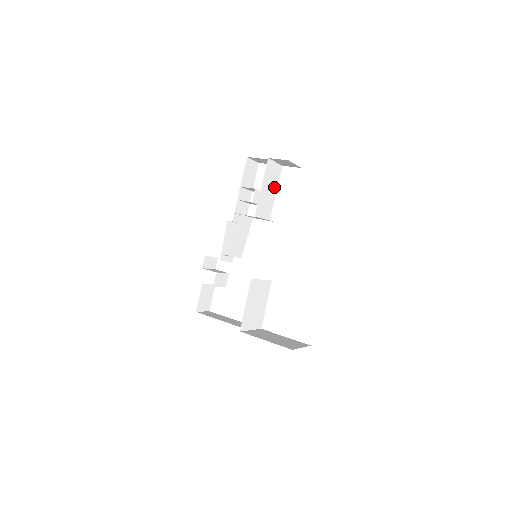
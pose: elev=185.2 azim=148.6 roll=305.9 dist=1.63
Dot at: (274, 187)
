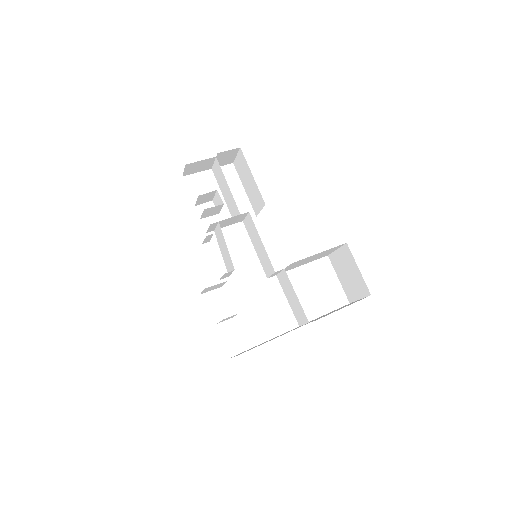
Dot at: (222, 188)
